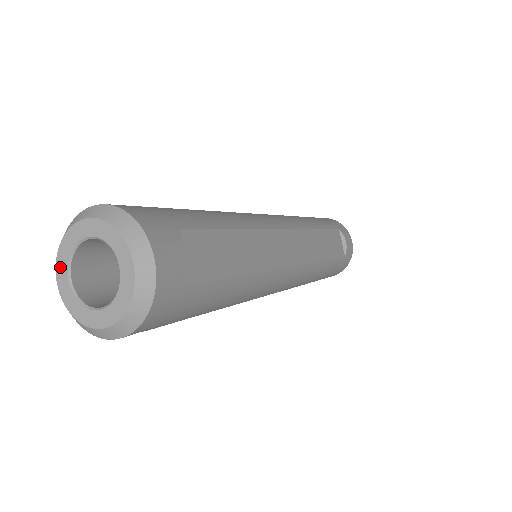
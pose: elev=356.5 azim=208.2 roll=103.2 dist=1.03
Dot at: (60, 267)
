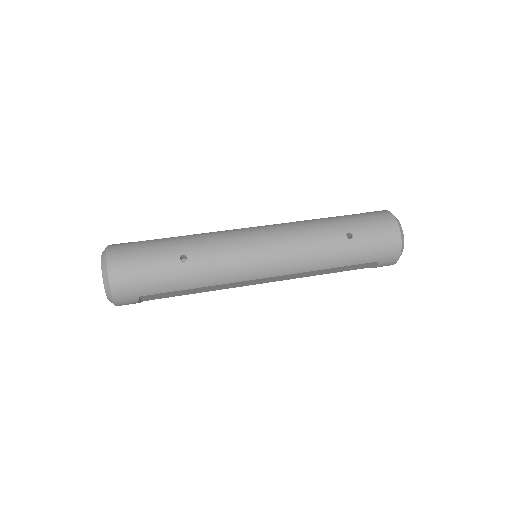
Dot at: occluded
